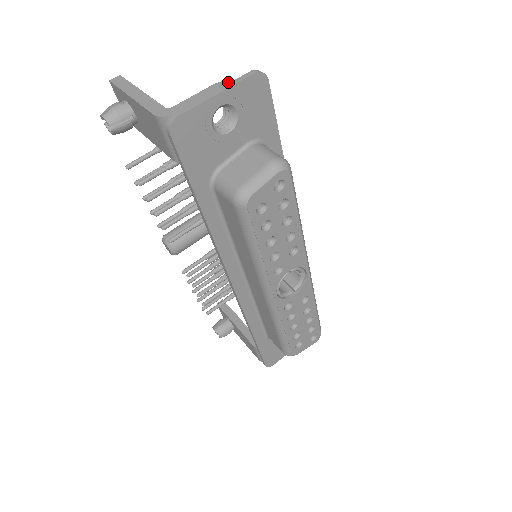
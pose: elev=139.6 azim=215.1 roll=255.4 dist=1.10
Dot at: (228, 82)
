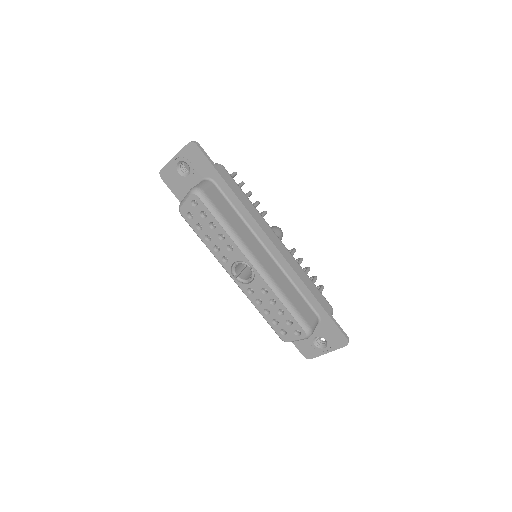
Dot at: occluded
